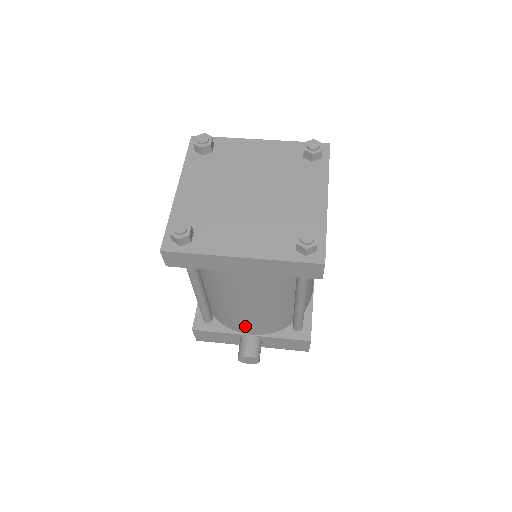
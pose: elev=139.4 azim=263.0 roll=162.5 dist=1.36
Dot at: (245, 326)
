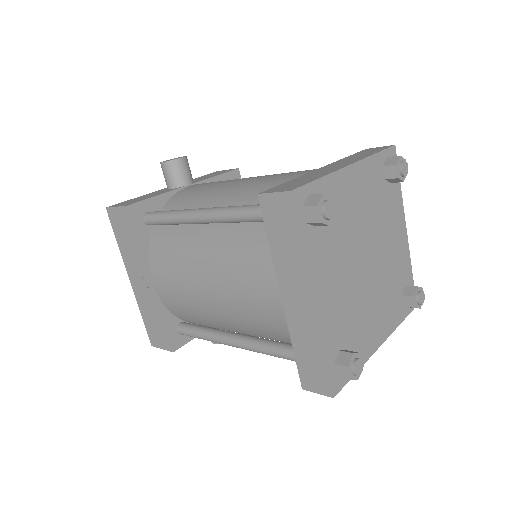
Dot at: occluded
